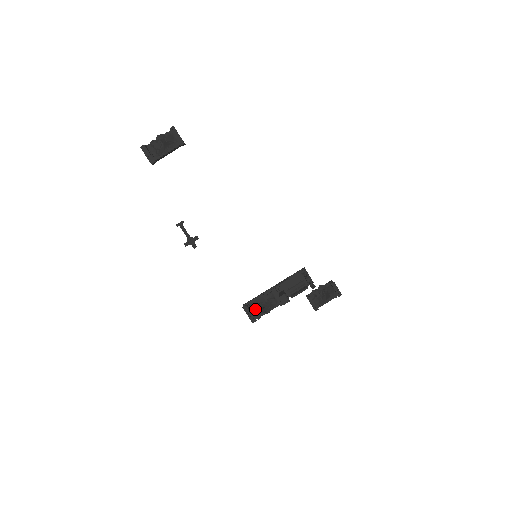
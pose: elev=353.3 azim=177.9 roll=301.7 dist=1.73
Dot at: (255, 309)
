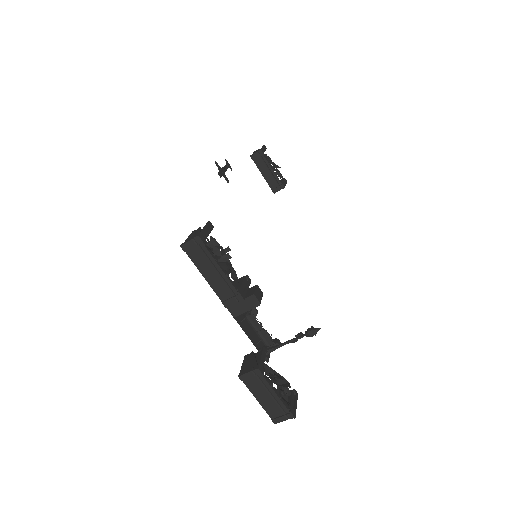
Dot at: occluded
